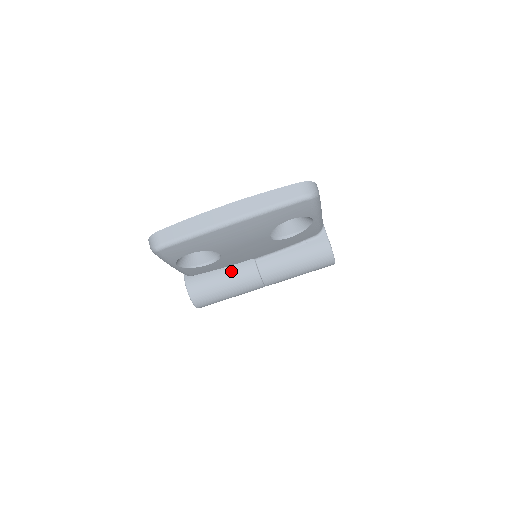
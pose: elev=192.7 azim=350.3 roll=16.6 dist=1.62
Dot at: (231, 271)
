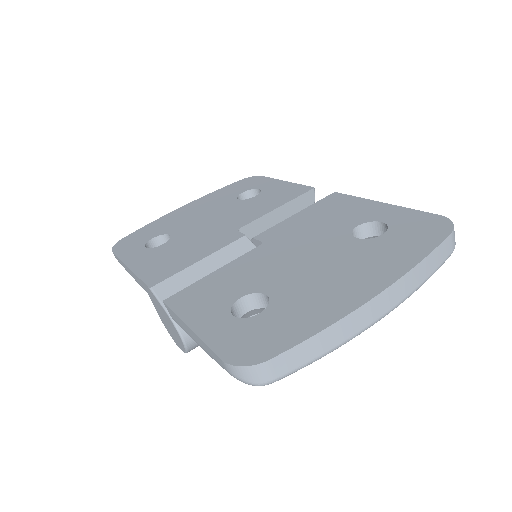
Dot at: occluded
